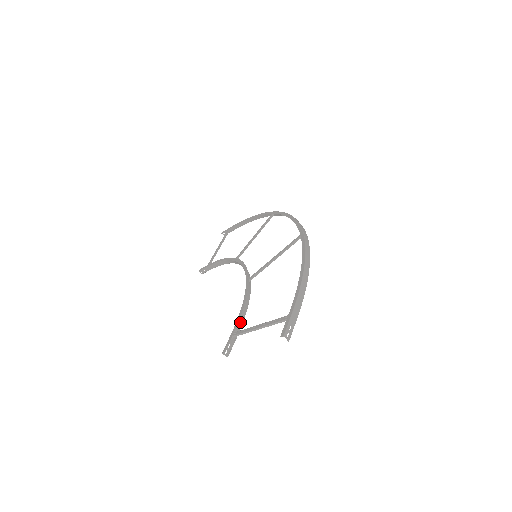
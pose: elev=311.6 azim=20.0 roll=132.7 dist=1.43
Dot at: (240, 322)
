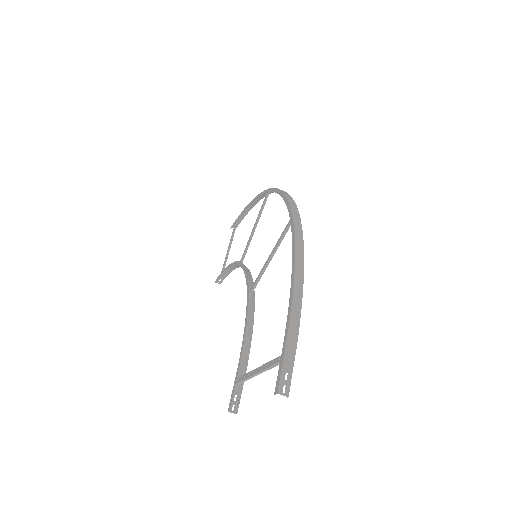
Dot at: (245, 359)
